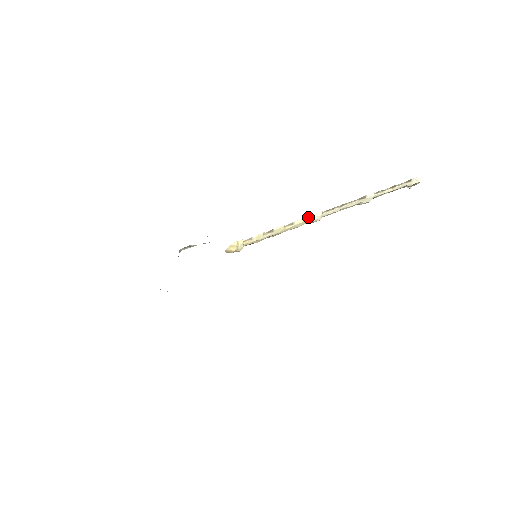
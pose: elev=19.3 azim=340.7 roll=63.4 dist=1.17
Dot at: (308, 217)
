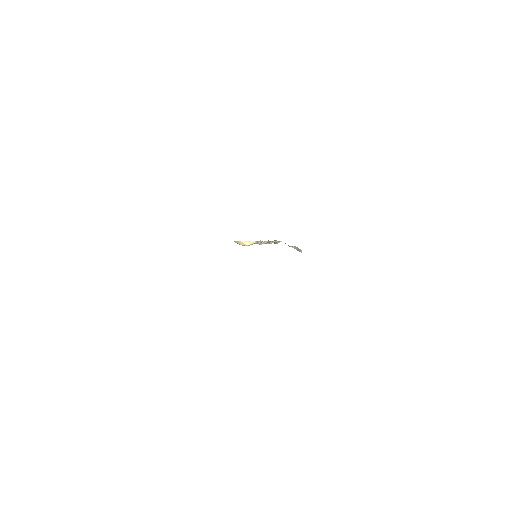
Dot at: (264, 241)
